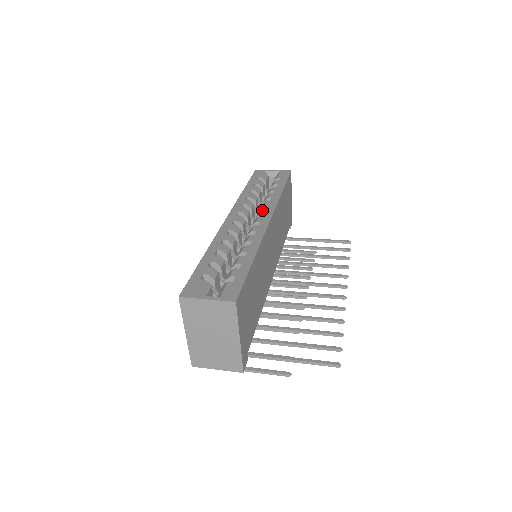
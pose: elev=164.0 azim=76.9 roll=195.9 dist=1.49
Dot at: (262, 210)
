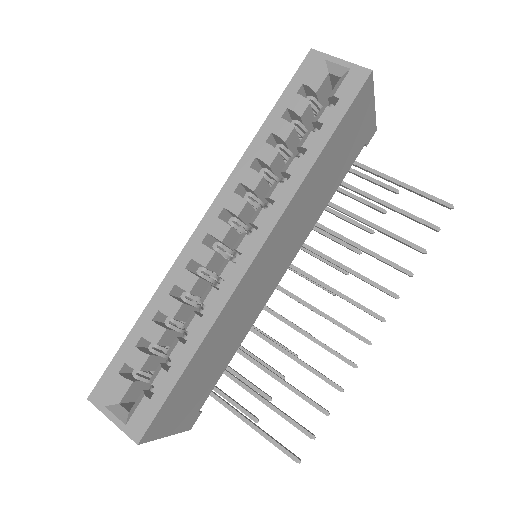
Dot at: (259, 215)
